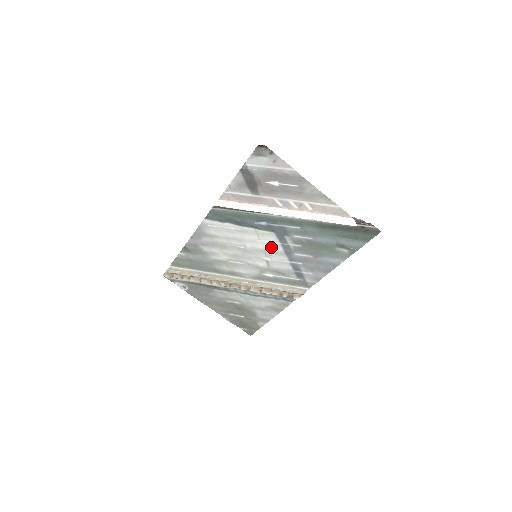
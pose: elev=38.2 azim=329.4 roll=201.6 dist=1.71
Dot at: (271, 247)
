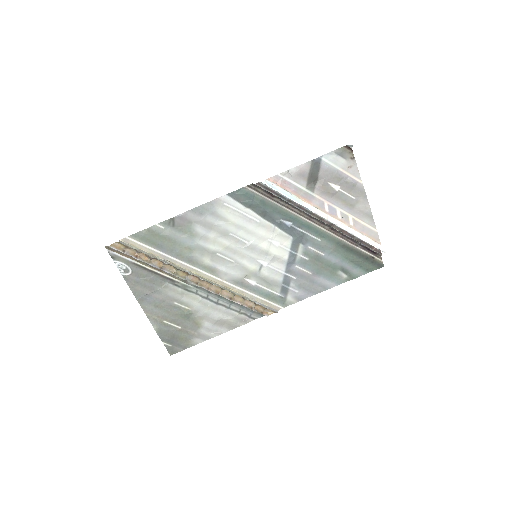
Dot at: (277, 251)
